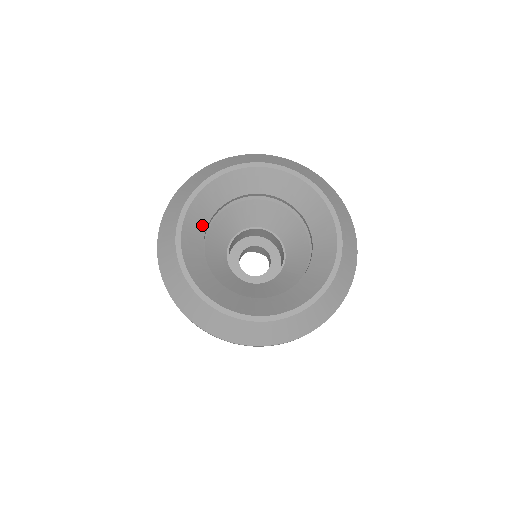
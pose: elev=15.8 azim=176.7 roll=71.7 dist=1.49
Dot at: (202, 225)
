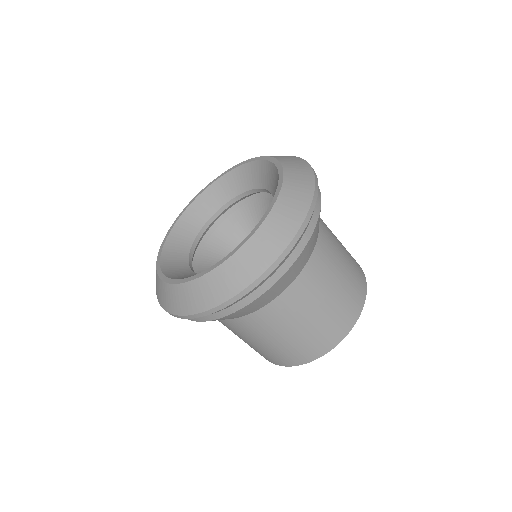
Dot at: (183, 267)
